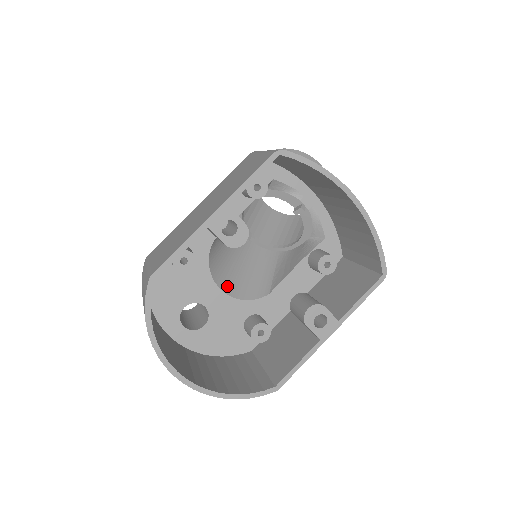
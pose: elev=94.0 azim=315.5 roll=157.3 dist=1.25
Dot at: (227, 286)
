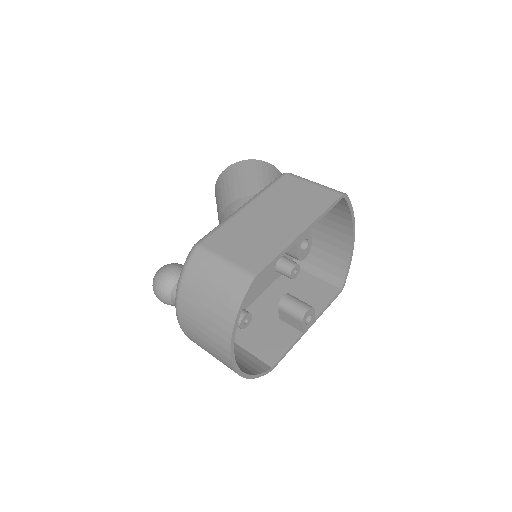
Dot at: occluded
